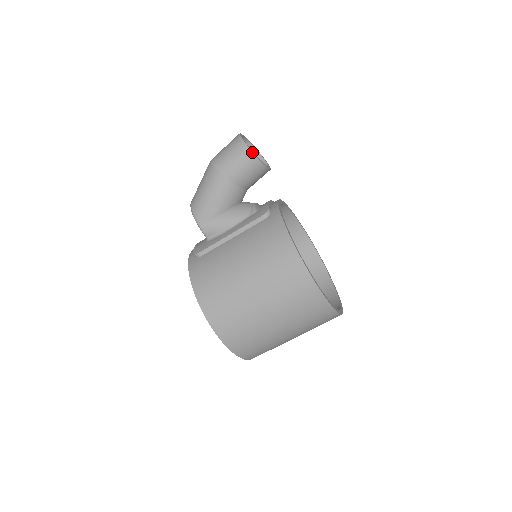
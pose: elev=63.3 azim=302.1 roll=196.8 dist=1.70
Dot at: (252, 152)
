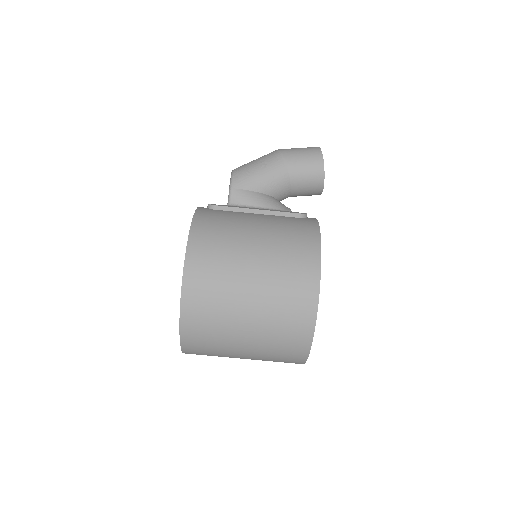
Dot at: (323, 162)
